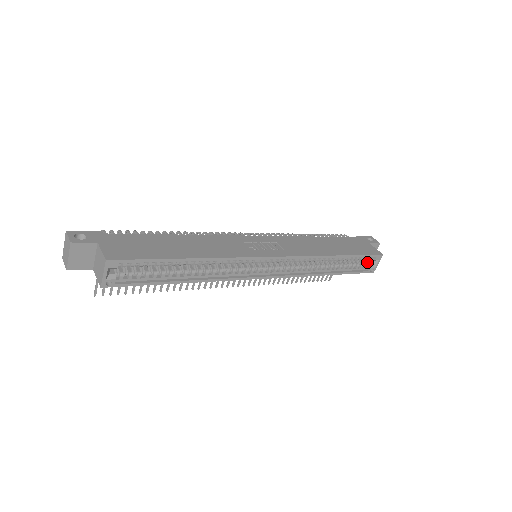
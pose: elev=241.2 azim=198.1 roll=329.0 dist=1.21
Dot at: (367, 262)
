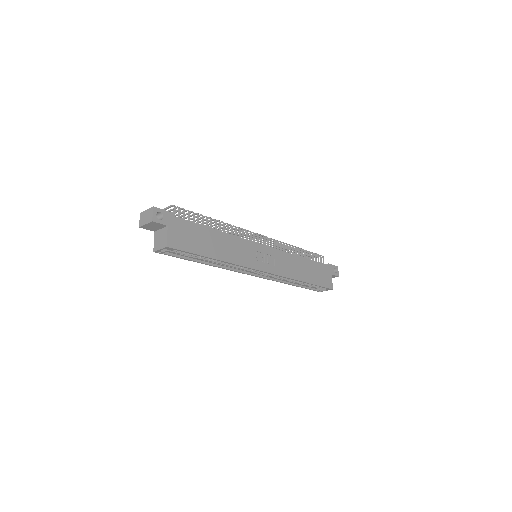
Dot at: occluded
